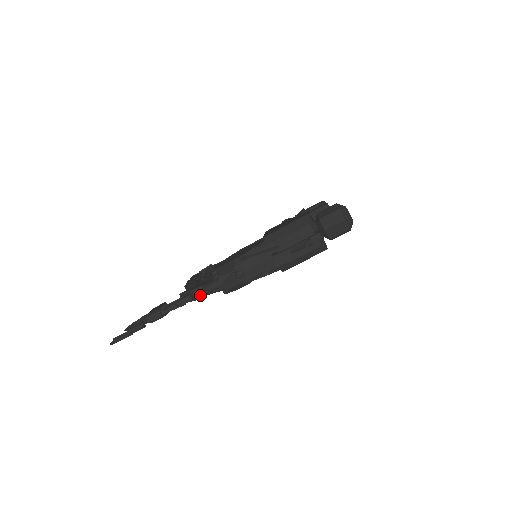
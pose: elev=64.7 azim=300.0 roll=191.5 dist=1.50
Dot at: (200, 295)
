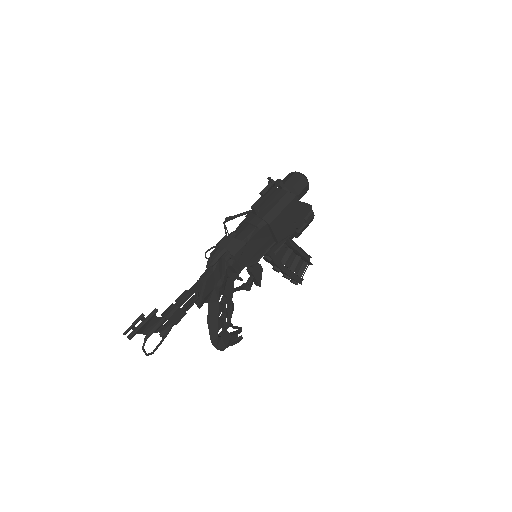
Dot at: (207, 276)
